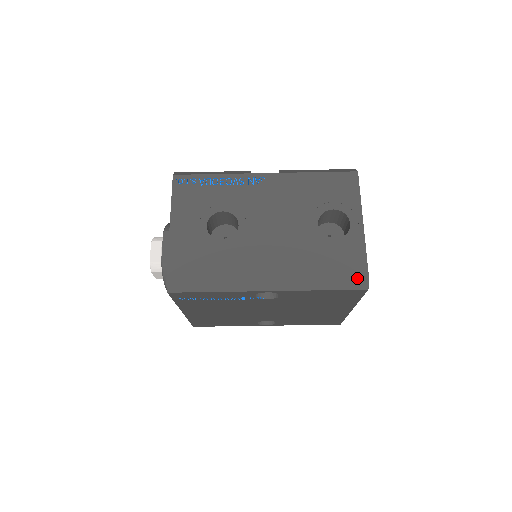
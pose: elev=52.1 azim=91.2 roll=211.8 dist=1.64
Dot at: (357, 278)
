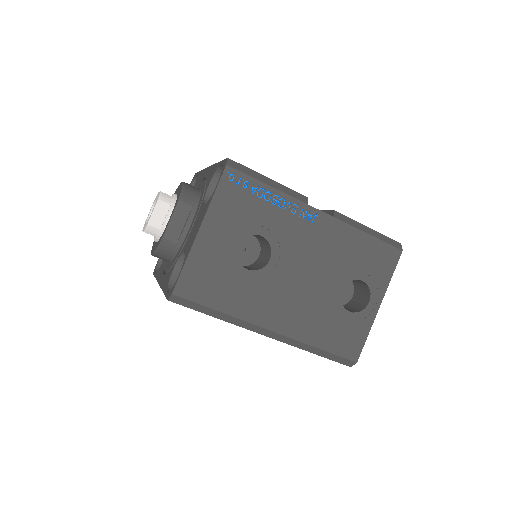
Dot at: (348, 357)
